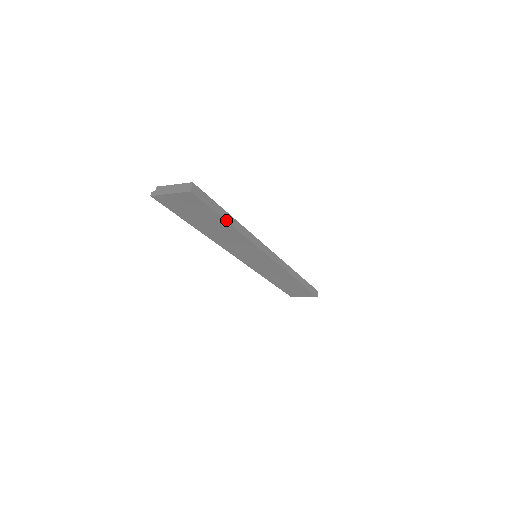
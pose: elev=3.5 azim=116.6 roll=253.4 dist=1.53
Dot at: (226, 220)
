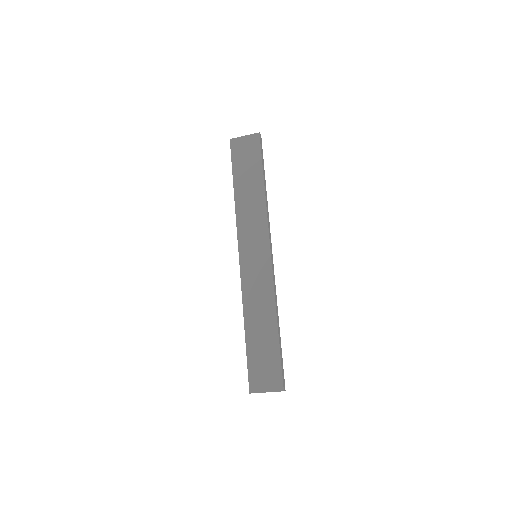
Dot at: (263, 174)
